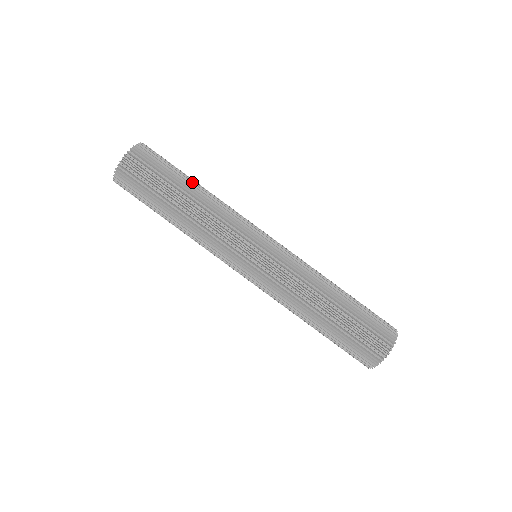
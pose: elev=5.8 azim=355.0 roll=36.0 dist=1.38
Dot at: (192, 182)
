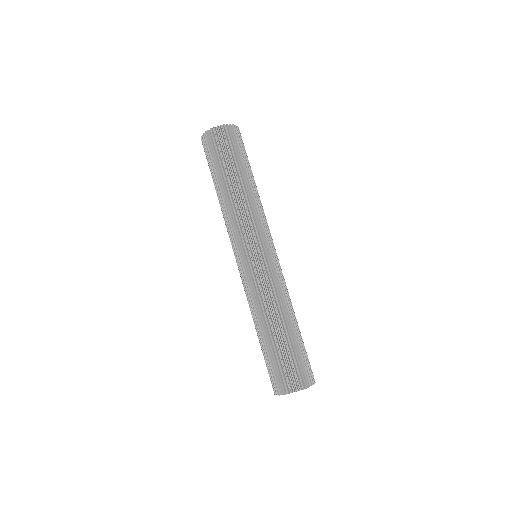
Dot at: occluded
